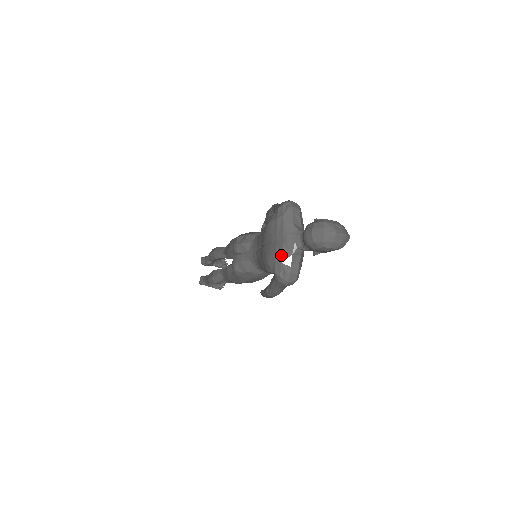
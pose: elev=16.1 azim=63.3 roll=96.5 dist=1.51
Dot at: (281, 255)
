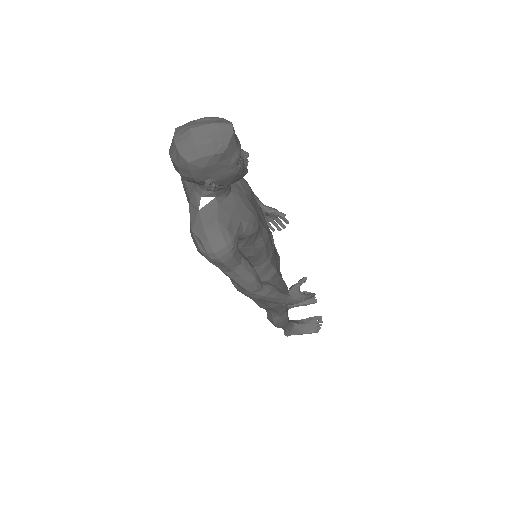
Dot at: (190, 221)
